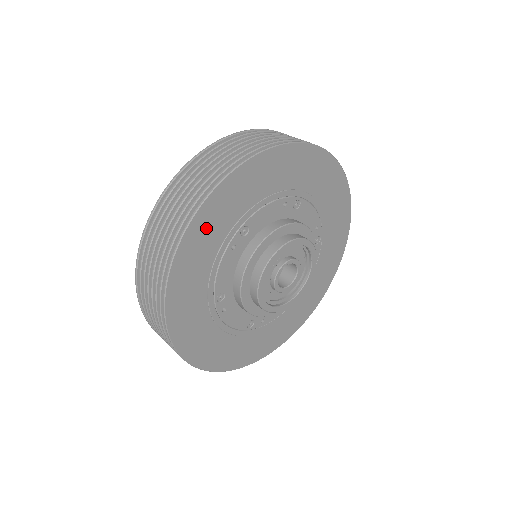
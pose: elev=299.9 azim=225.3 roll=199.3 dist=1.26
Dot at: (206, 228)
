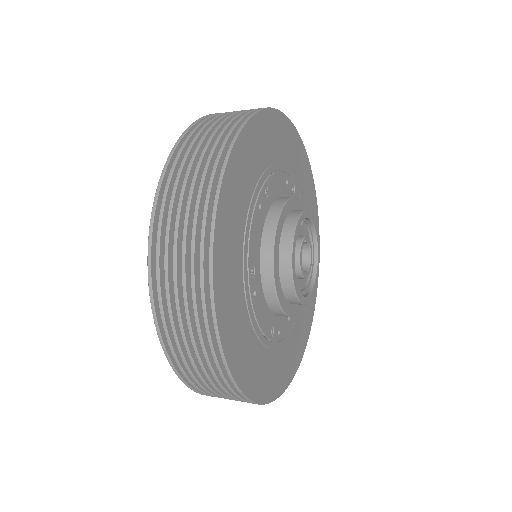
Dot at: (242, 165)
